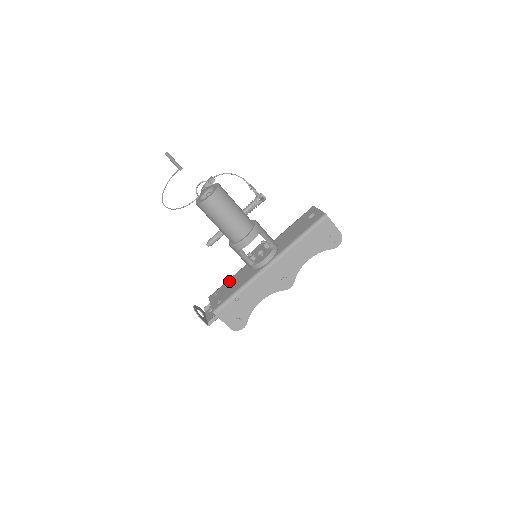
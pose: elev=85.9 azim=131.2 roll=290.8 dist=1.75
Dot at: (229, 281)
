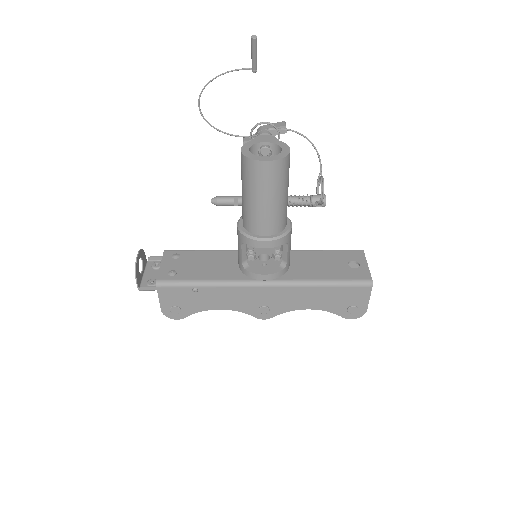
Dot at: (202, 254)
